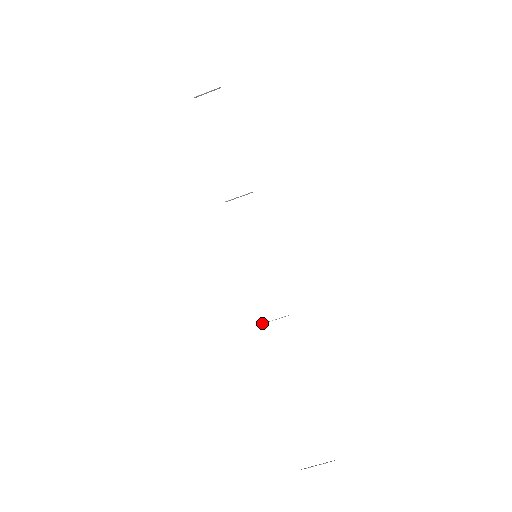
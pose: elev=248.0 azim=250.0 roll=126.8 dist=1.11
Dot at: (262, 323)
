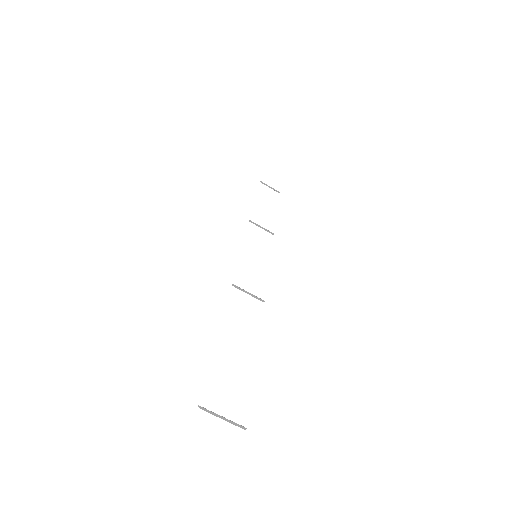
Dot at: occluded
